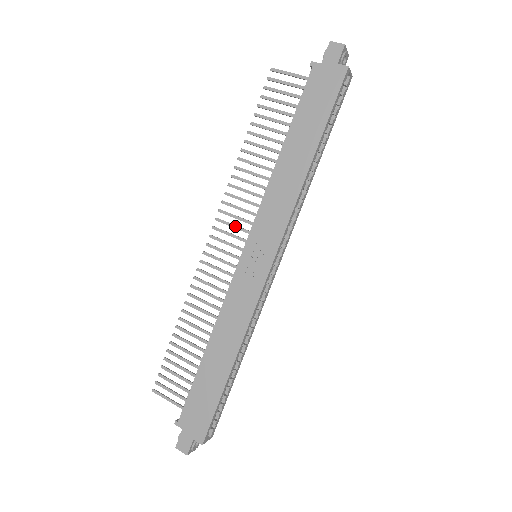
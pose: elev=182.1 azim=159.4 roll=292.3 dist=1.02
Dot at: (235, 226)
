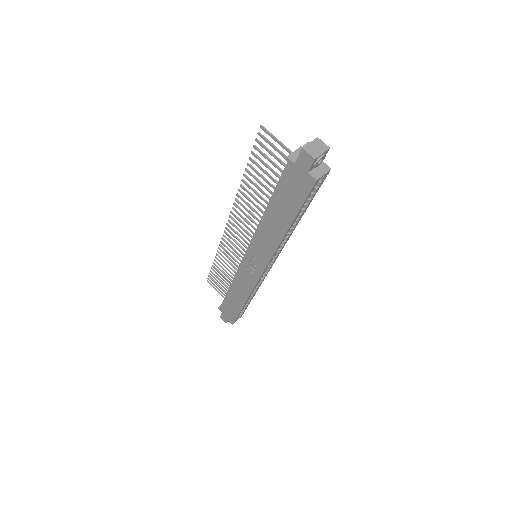
Dot at: (242, 229)
